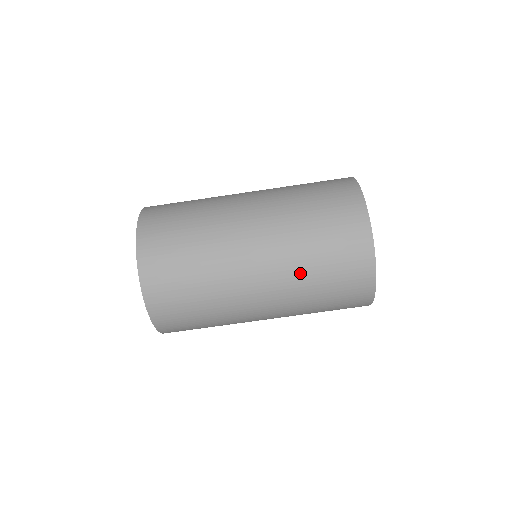
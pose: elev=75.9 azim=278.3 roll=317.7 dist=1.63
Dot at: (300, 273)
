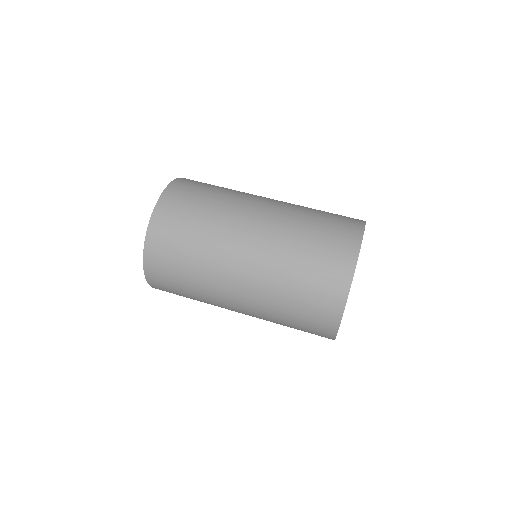
Dot at: (276, 291)
